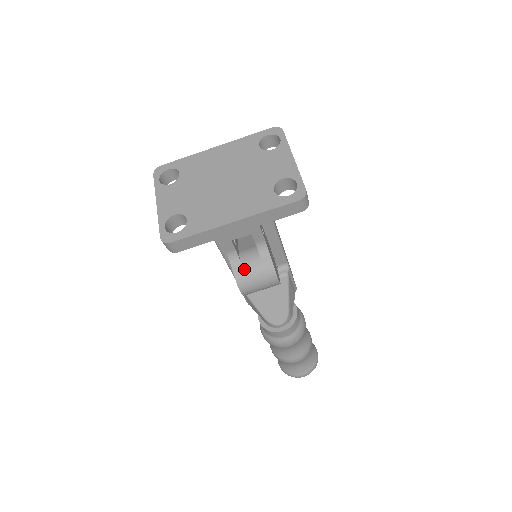
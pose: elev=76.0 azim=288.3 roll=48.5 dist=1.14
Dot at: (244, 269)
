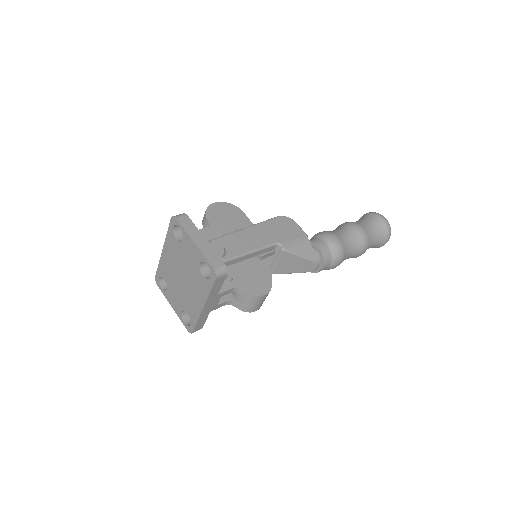
Dot at: (242, 305)
